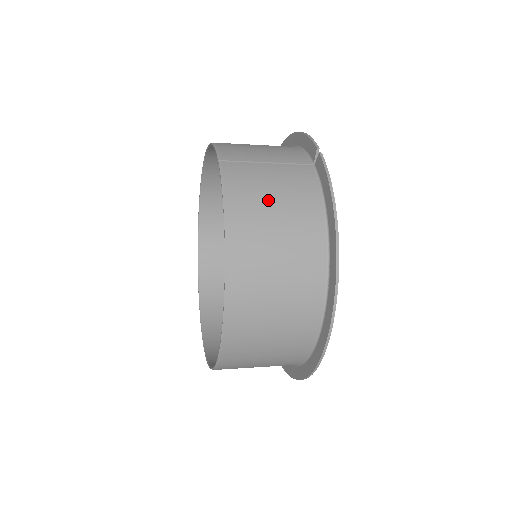
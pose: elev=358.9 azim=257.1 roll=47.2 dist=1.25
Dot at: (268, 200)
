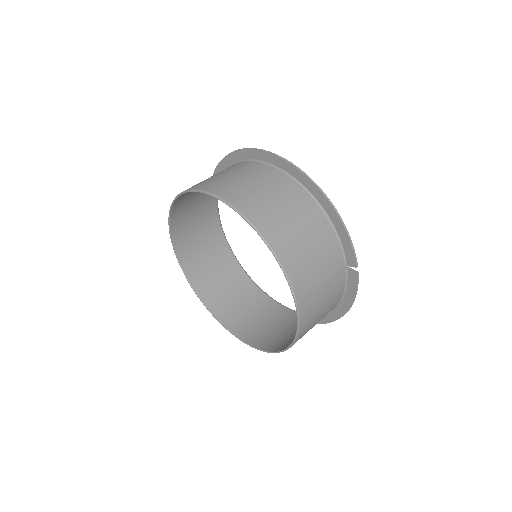
Dot at: (318, 317)
